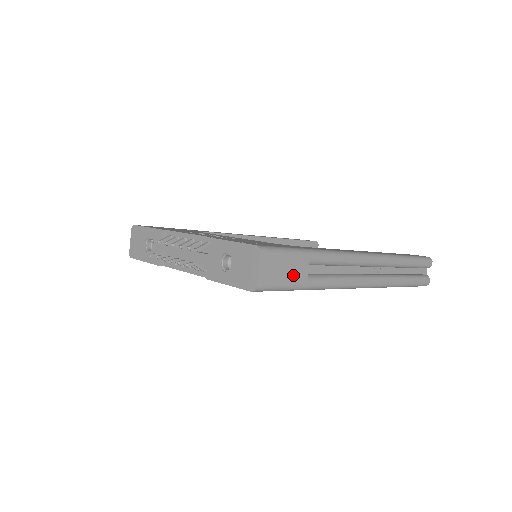
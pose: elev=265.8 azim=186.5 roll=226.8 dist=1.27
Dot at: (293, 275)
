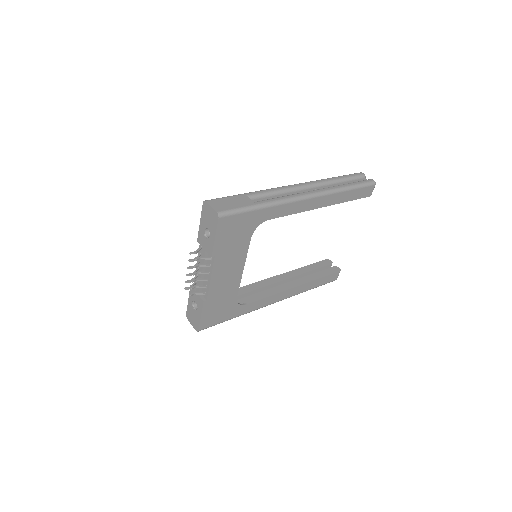
Dot at: (240, 203)
